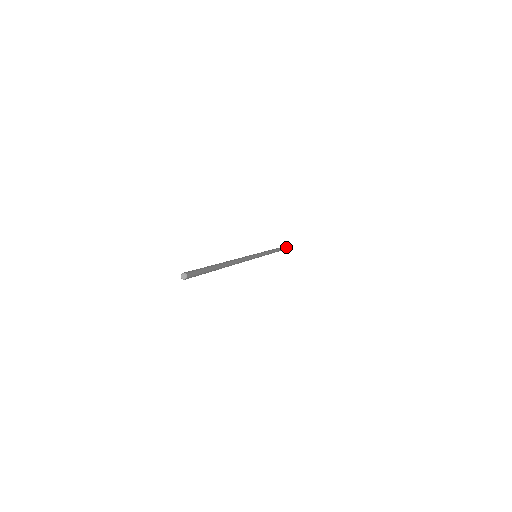
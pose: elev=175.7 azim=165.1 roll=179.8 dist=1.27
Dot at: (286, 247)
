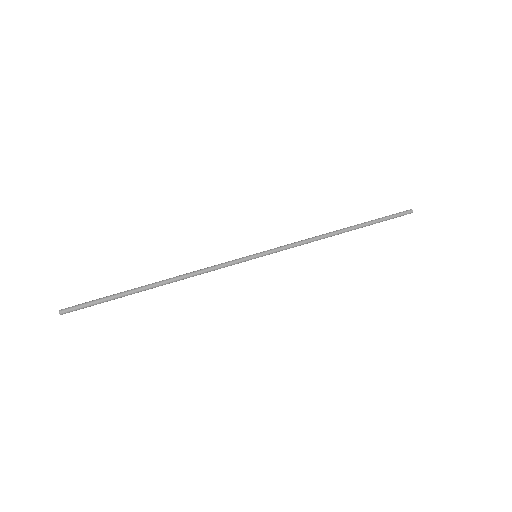
Dot at: (393, 217)
